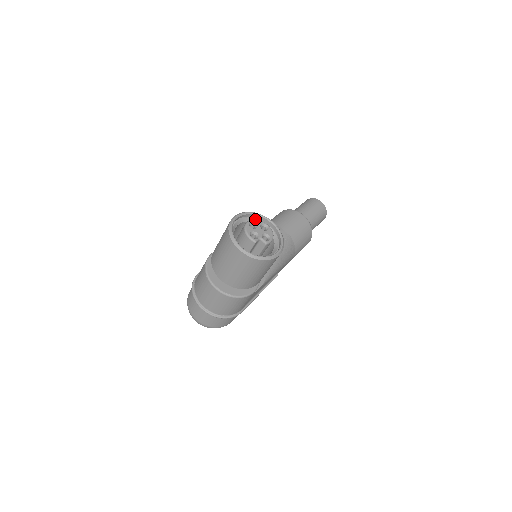
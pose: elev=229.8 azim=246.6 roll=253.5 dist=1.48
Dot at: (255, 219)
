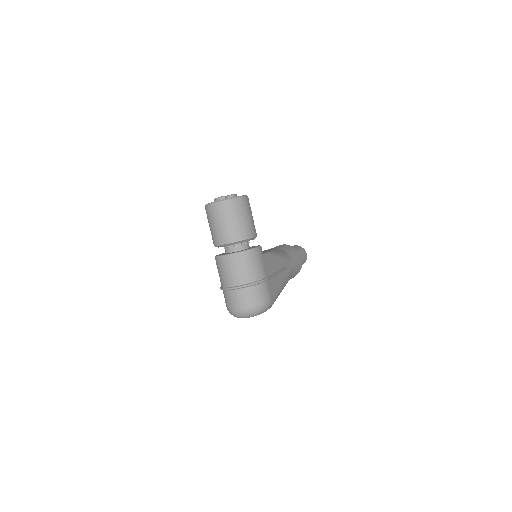
Dot at: occluded
